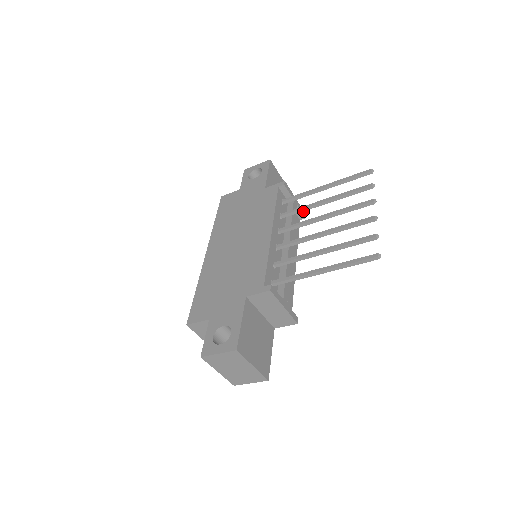
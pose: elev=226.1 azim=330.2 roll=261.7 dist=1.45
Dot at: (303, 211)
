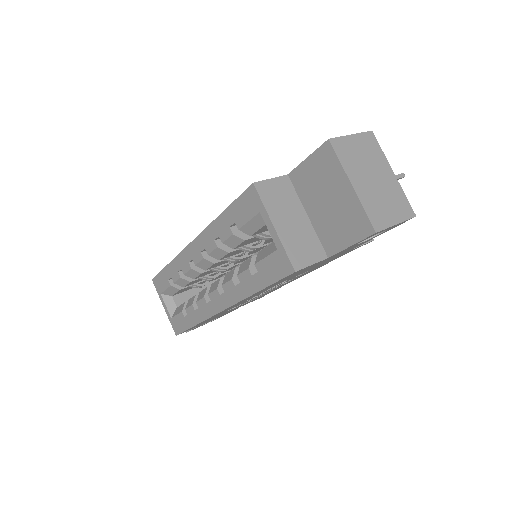
Dot at: occluded
